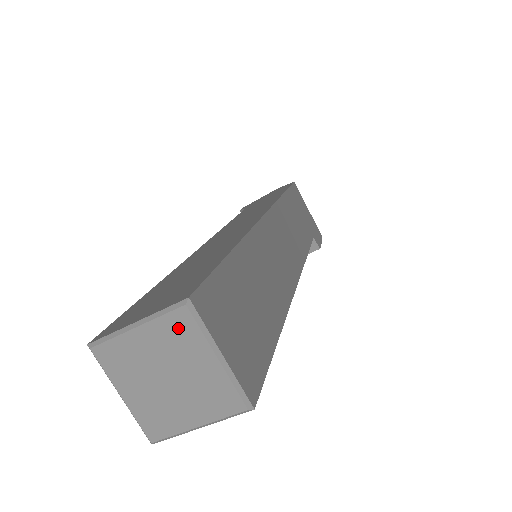
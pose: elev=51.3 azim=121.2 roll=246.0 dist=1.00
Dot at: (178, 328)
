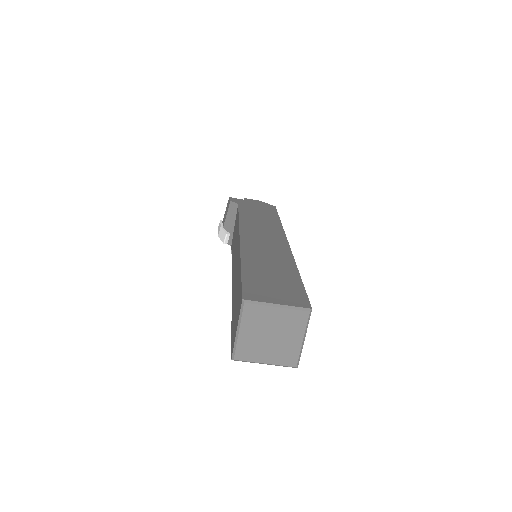
Dot at: (297, 319)
